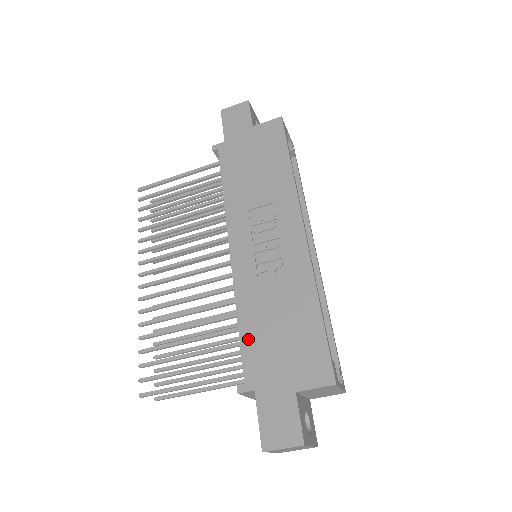
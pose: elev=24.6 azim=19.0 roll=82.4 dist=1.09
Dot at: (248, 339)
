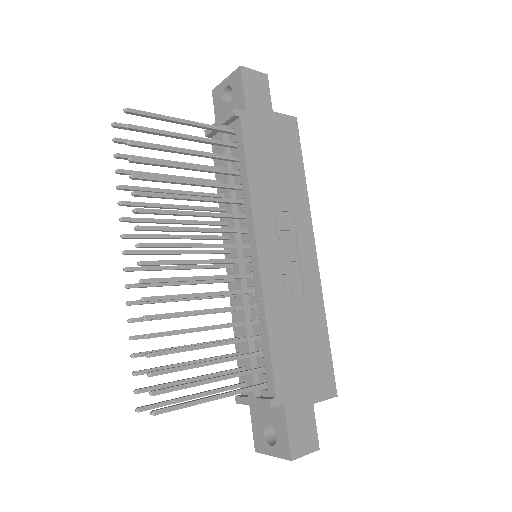
Dot at: (278, 352)
